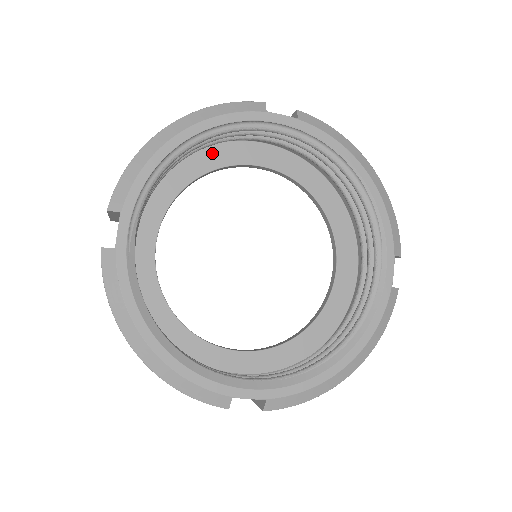
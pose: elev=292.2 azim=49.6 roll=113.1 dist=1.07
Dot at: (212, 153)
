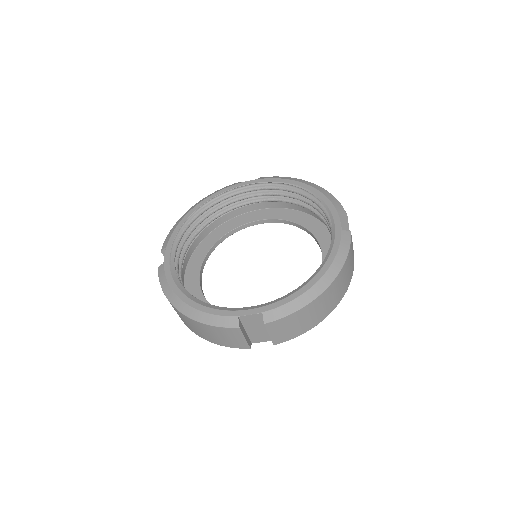
Dot at: (227, 225)
